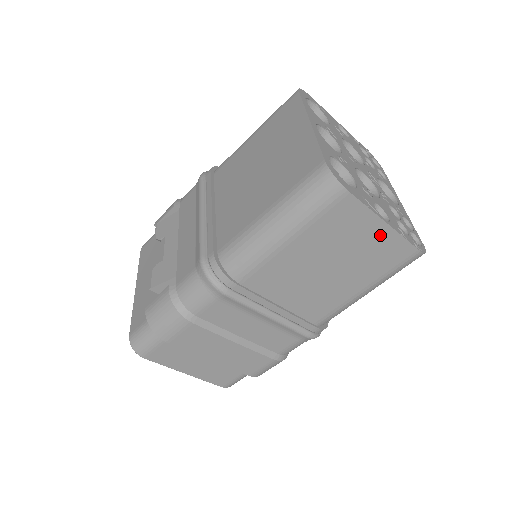
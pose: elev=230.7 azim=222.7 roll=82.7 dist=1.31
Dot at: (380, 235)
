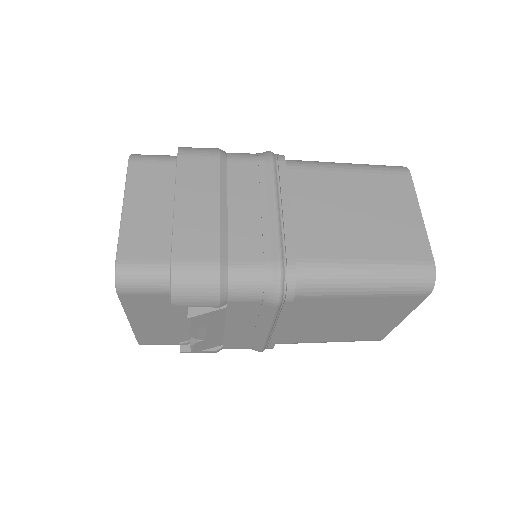
Dot at: occluded
